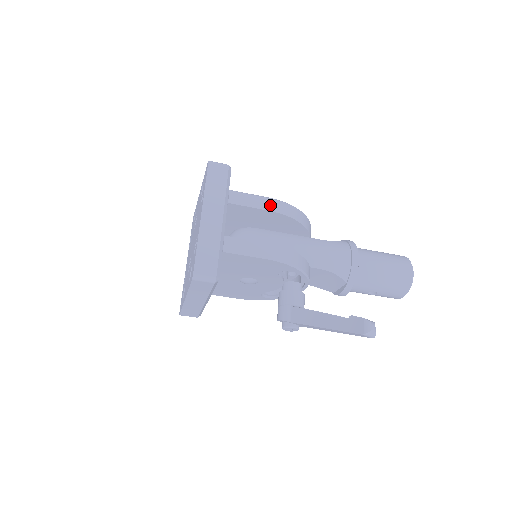
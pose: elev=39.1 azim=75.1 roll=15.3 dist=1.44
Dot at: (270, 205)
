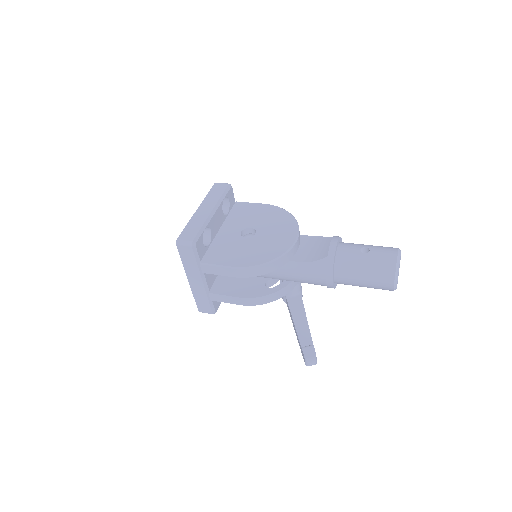
Dot at: (233, 273)
